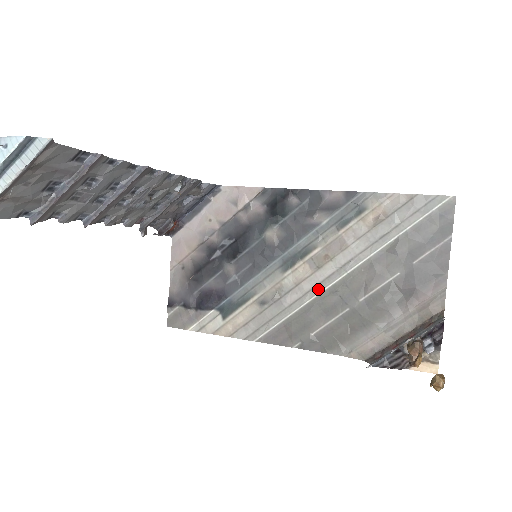
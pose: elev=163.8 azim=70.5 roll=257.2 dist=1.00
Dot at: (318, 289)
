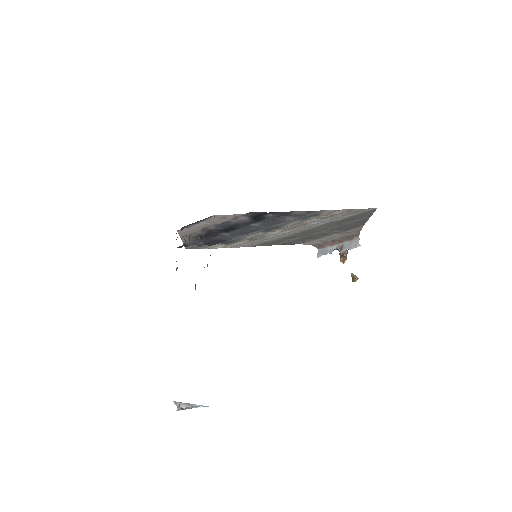
Dot at: (287, 234)
